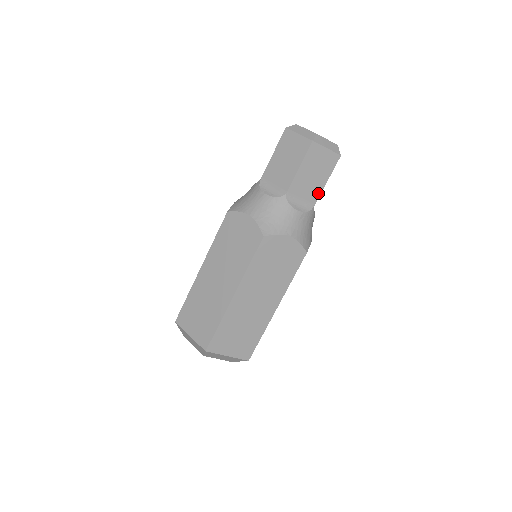
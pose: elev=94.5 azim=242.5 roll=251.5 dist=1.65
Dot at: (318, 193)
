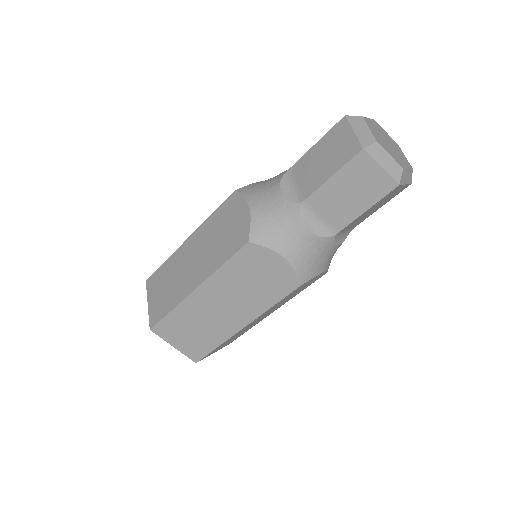
Dot at: (348, 220)
